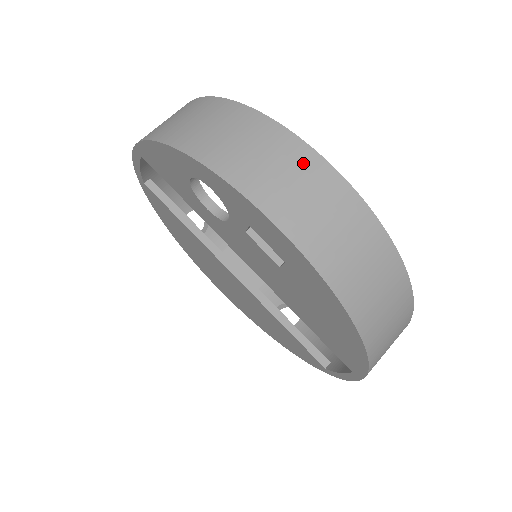
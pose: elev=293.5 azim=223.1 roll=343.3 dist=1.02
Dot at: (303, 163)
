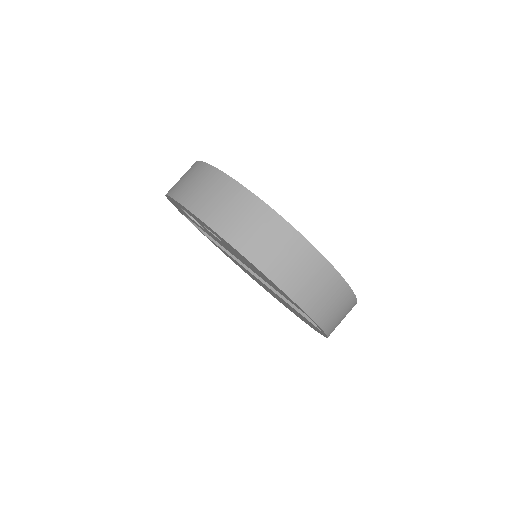
Dot at: (209, 177)
